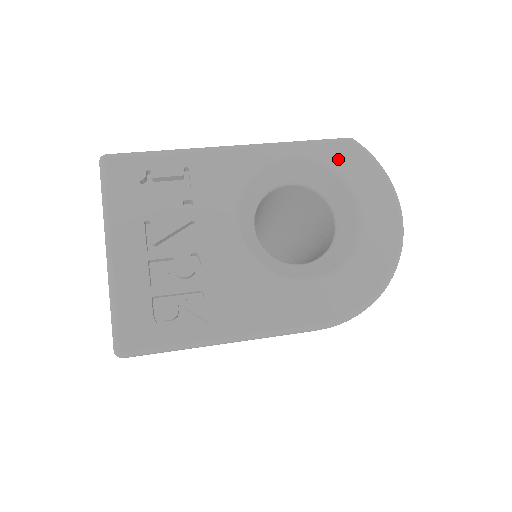
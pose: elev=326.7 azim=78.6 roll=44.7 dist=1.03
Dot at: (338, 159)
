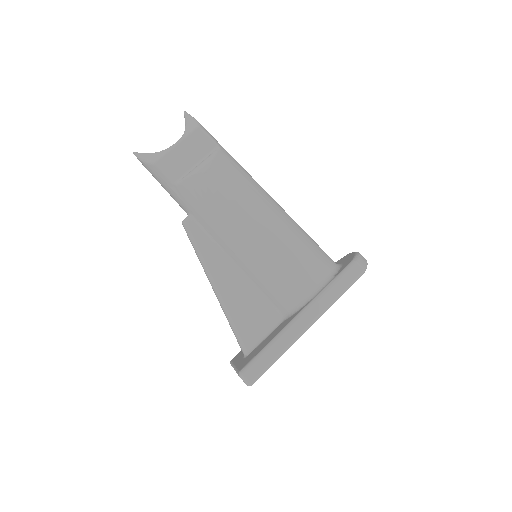
Dot at: occluded
